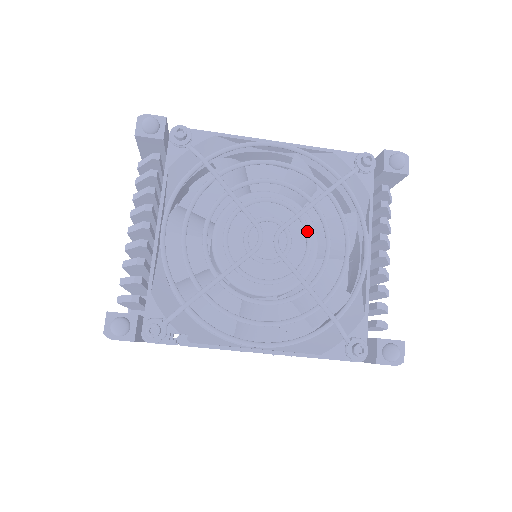
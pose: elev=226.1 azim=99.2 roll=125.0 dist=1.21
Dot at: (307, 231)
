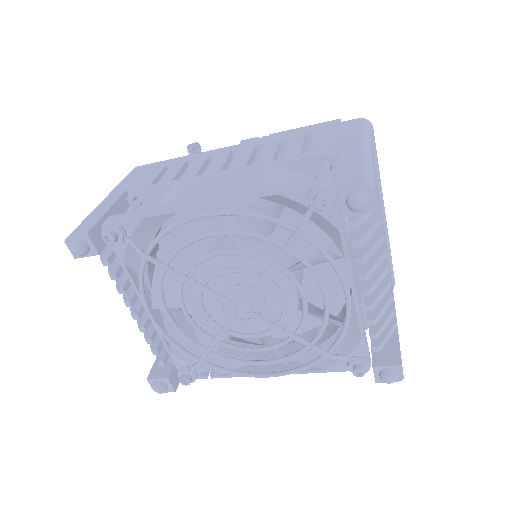
Dot at: (276, 291)
